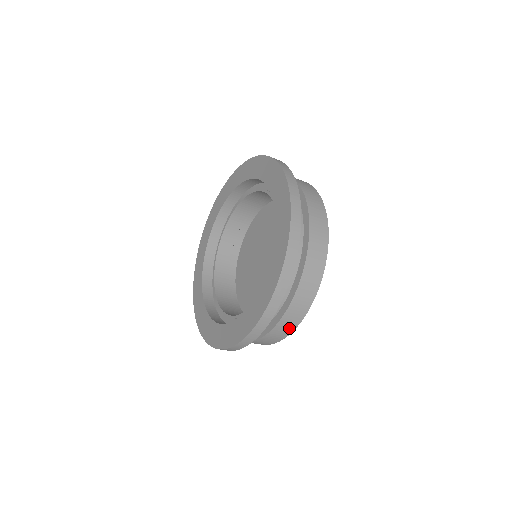
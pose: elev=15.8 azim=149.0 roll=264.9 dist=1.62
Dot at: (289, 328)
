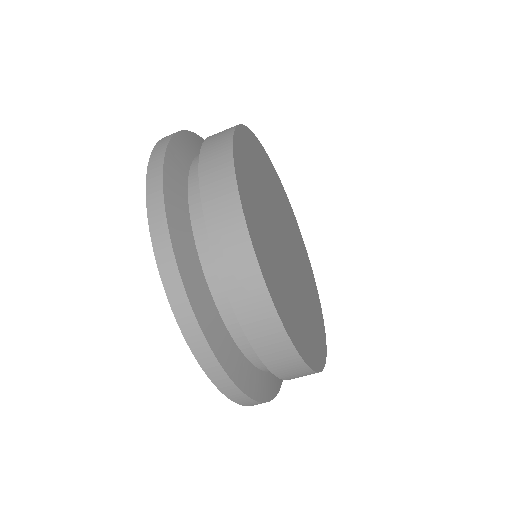
Dot at: (287, 354)
